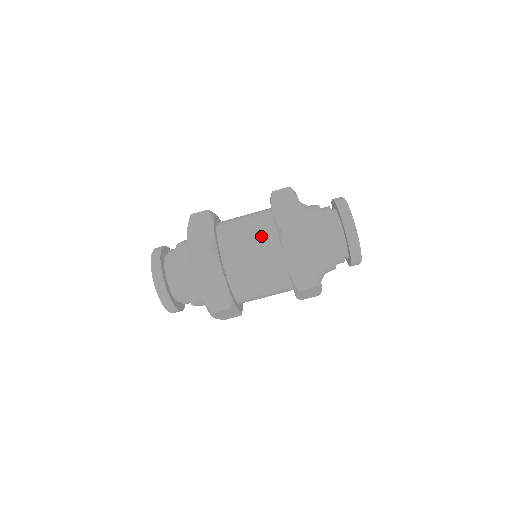
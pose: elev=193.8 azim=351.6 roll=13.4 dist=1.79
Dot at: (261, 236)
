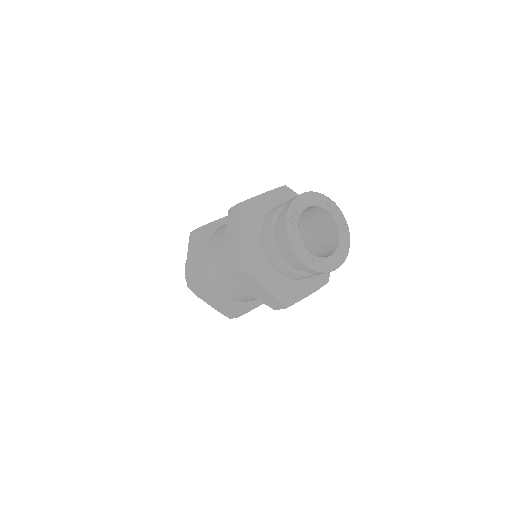
Dot at: occluded
